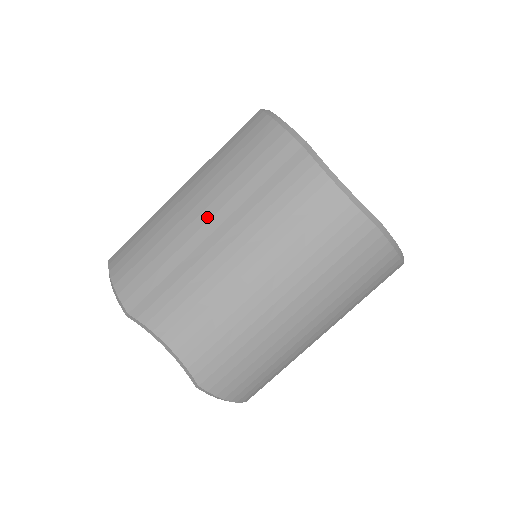
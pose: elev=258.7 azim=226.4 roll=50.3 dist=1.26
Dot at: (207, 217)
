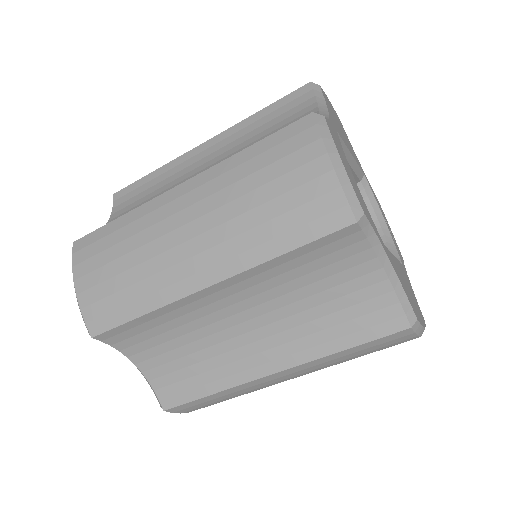
Dot at: (206, 263)
